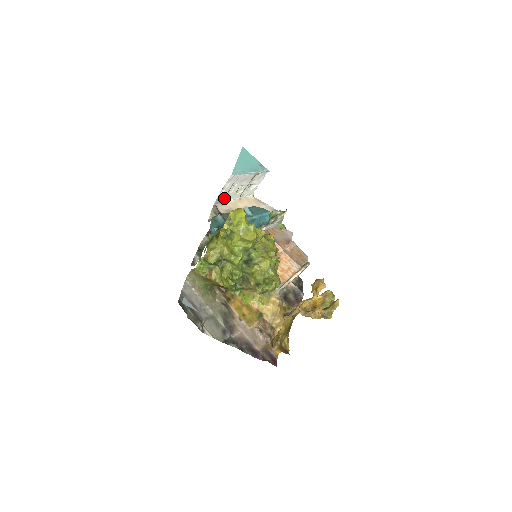
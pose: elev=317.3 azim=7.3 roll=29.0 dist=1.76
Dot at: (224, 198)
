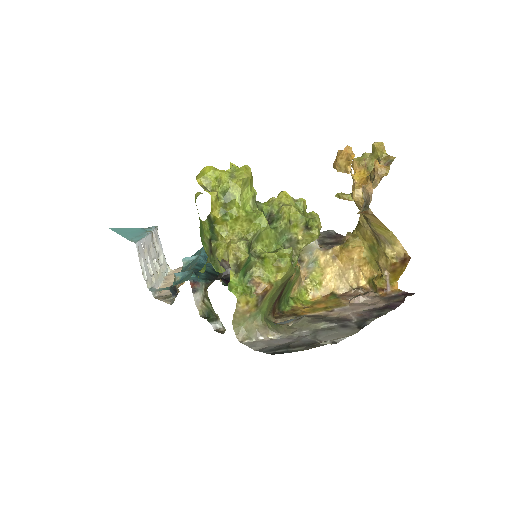
Dot at: (153, 287)
